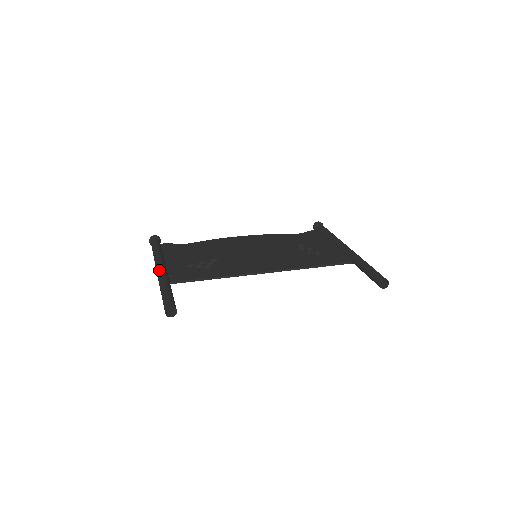
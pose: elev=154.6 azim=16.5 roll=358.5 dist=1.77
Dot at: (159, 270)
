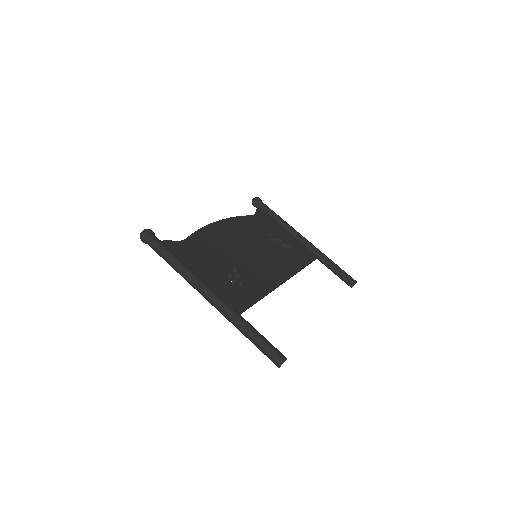
Dot at: (219, 300)
